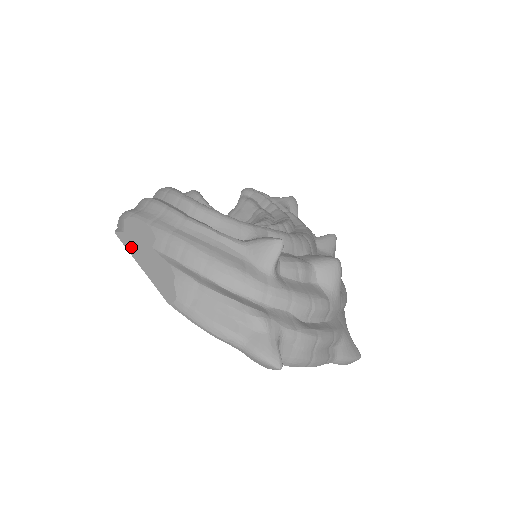
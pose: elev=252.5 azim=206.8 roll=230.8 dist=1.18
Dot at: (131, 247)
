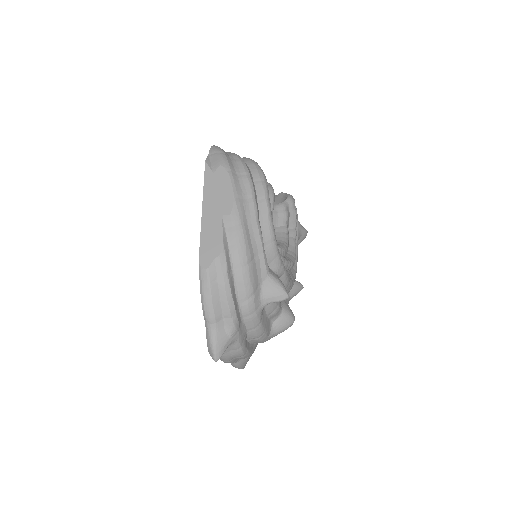
Dot at: (208, 191)
